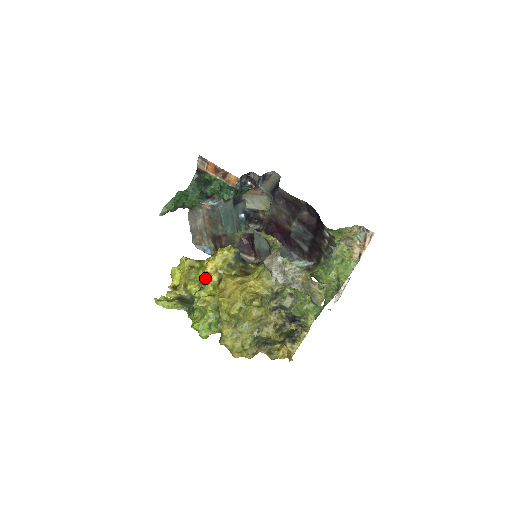
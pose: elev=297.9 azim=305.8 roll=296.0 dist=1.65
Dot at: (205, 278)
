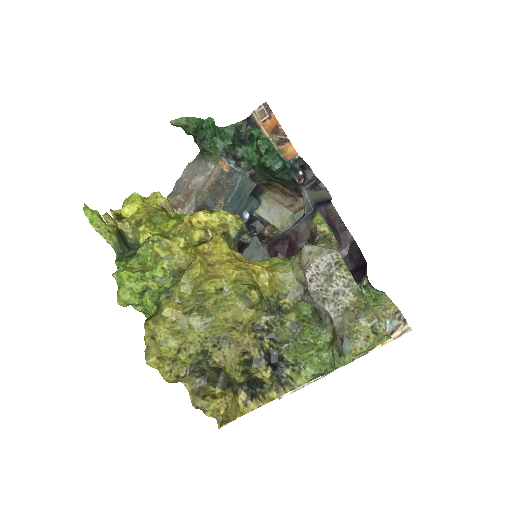
Dot at: (175, 232)
